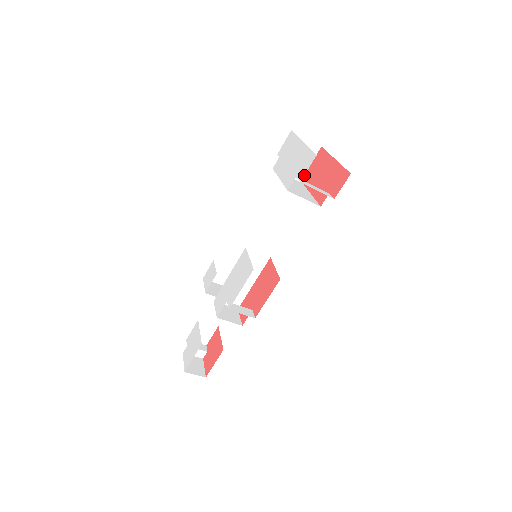
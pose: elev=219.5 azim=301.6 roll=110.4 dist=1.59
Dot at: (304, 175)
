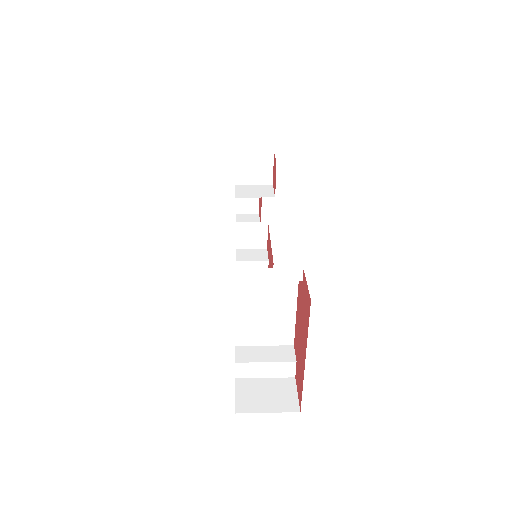
Dot at: (295, 276)
